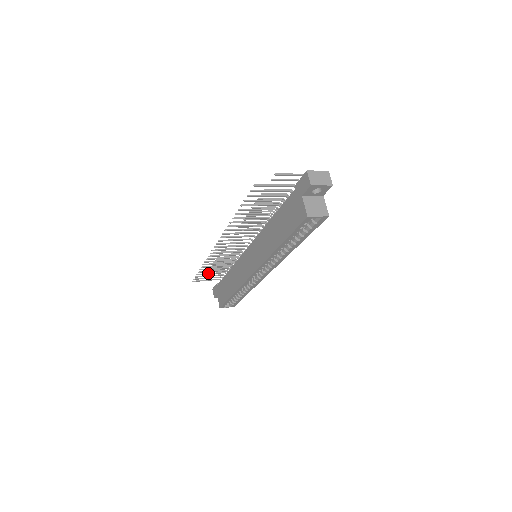
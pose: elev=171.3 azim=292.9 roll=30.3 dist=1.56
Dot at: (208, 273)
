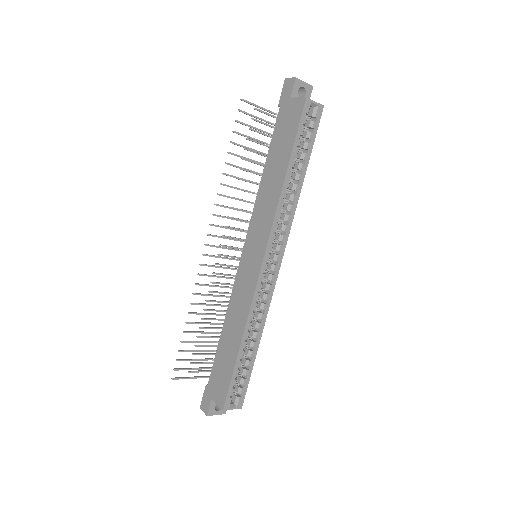
Dot at: (193, 350)
